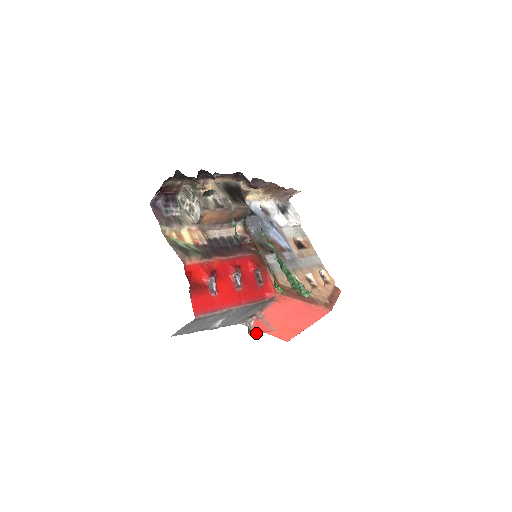
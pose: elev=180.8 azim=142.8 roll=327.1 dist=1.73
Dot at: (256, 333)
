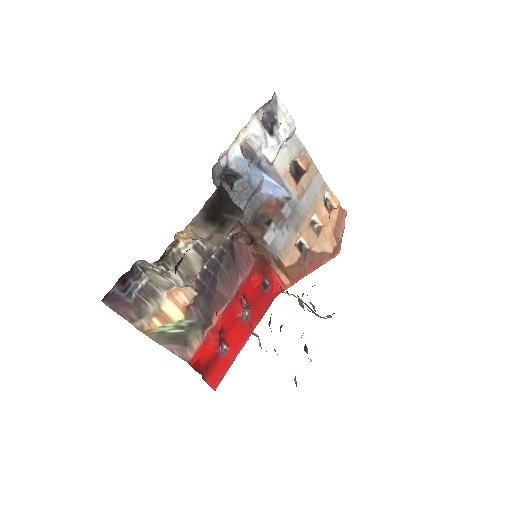
Dot at: occluded
